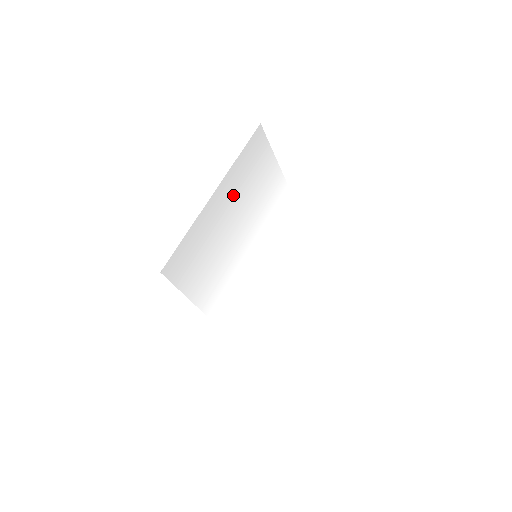
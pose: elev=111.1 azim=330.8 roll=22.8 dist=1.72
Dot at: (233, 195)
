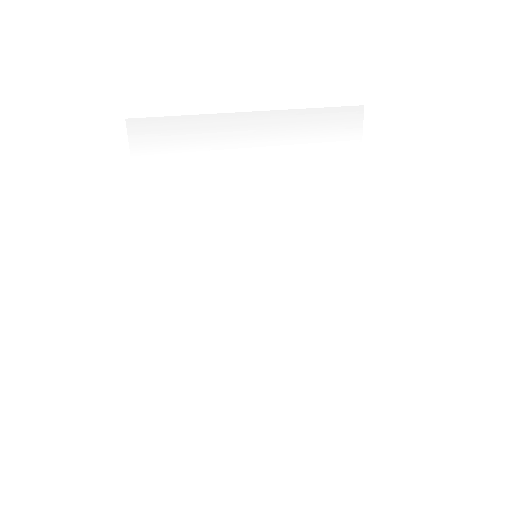
Dot at: (274, 145)
